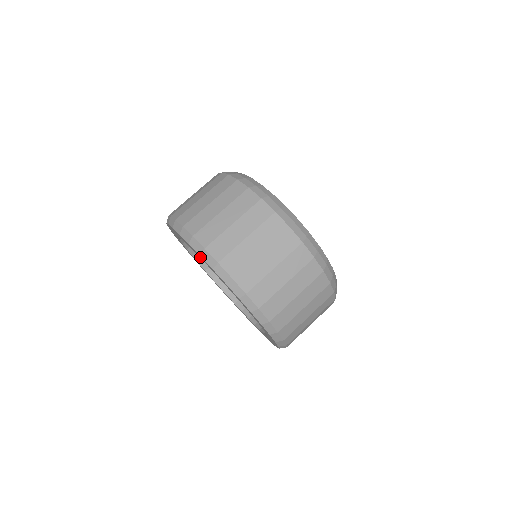
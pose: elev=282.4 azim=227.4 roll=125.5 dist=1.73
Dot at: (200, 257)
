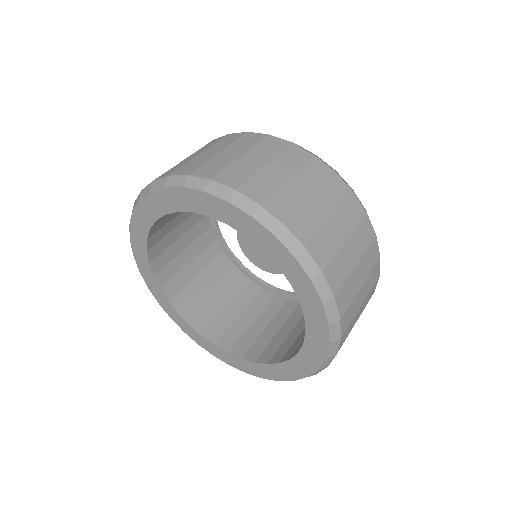
Dot at: (183, 204)
